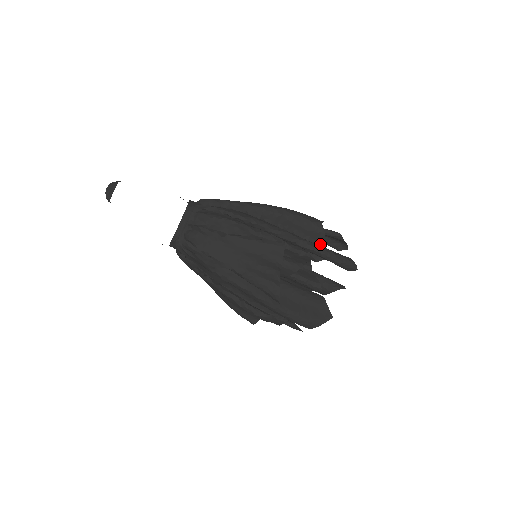
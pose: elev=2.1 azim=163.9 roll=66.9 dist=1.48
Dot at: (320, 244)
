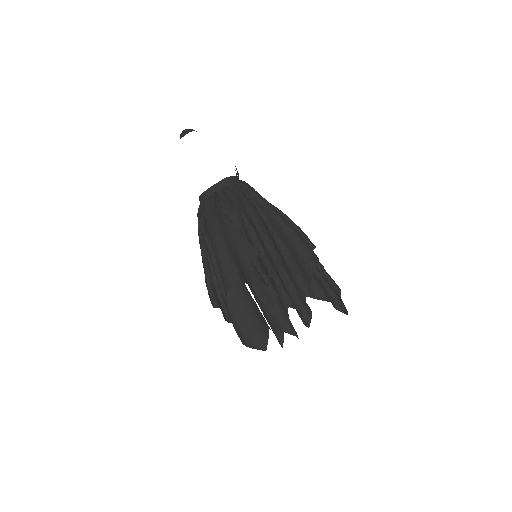
Dot at: (305, 284)
